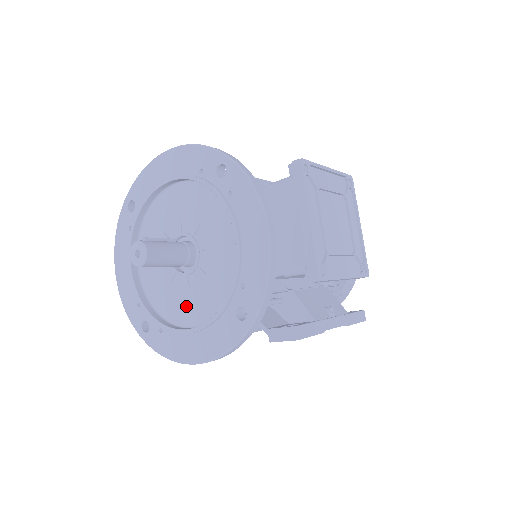
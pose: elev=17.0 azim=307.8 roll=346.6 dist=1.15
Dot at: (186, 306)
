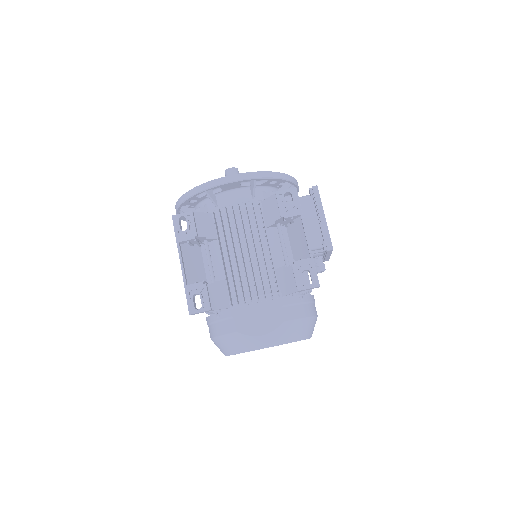
Dot at: occluded
